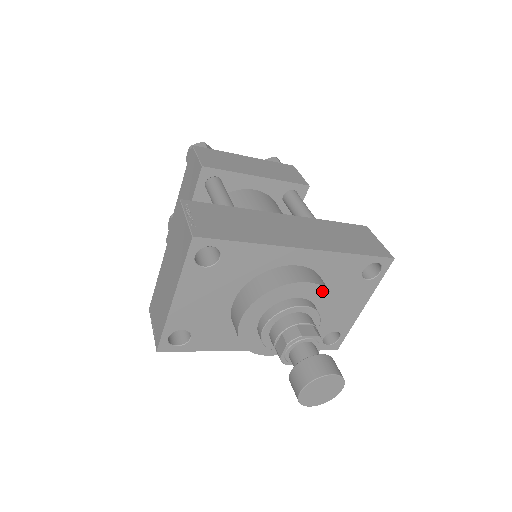
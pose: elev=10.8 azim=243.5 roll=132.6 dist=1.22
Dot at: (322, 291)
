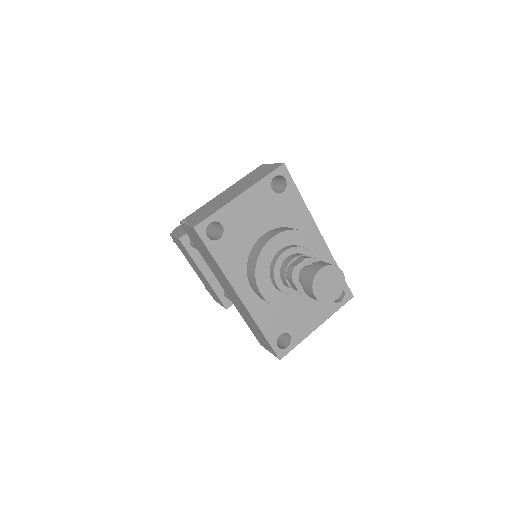
Dot at: occluded
